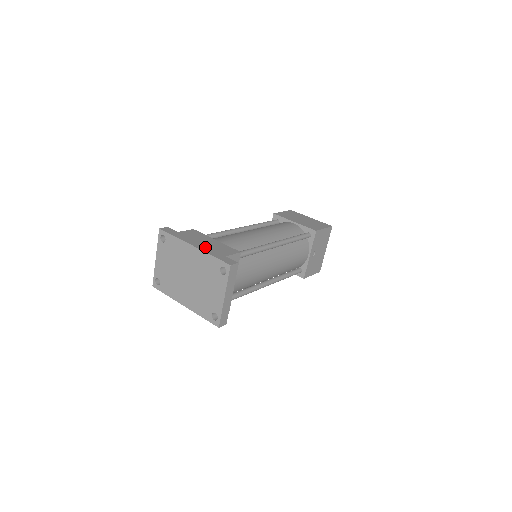
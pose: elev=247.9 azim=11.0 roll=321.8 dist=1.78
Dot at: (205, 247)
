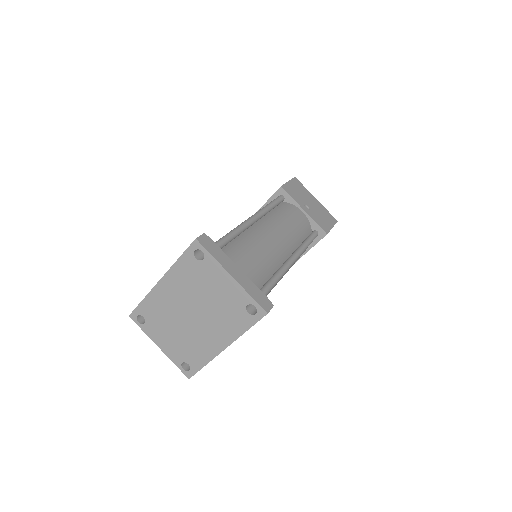
Dot at: occluded
